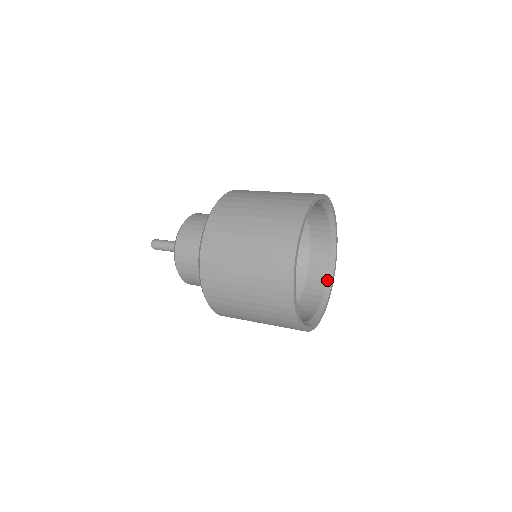
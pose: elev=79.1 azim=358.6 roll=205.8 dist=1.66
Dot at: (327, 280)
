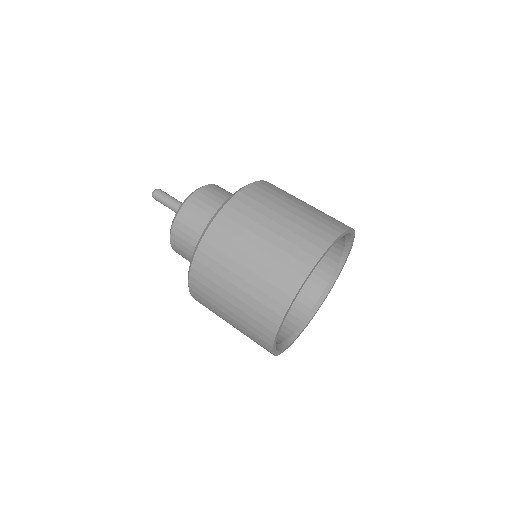
Dot at: (292, 334)
